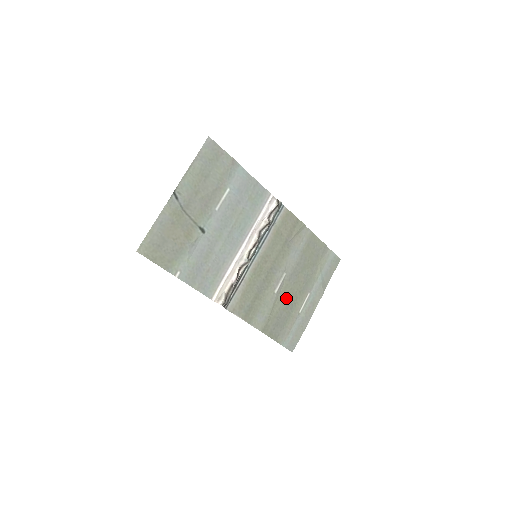
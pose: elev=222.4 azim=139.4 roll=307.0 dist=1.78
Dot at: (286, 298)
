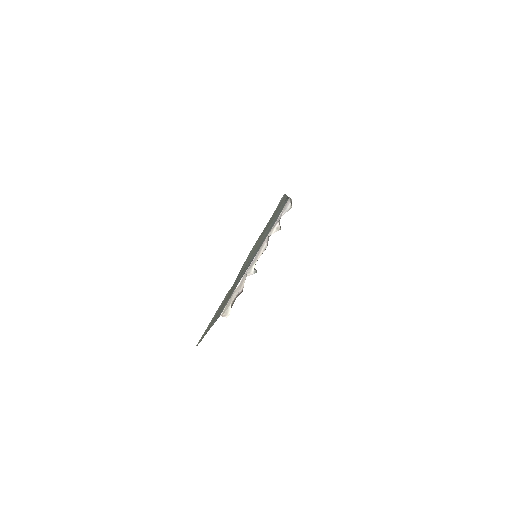
Dot at: occluded
